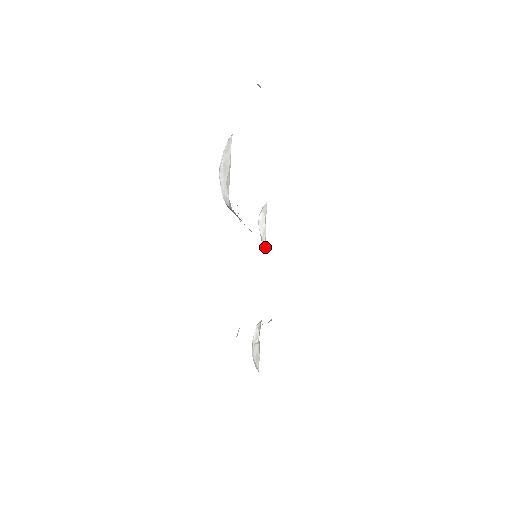
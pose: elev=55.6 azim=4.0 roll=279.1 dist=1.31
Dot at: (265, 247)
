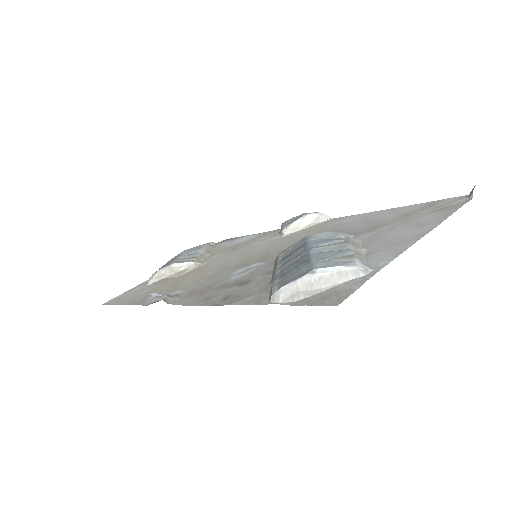
Dot at: occluded
